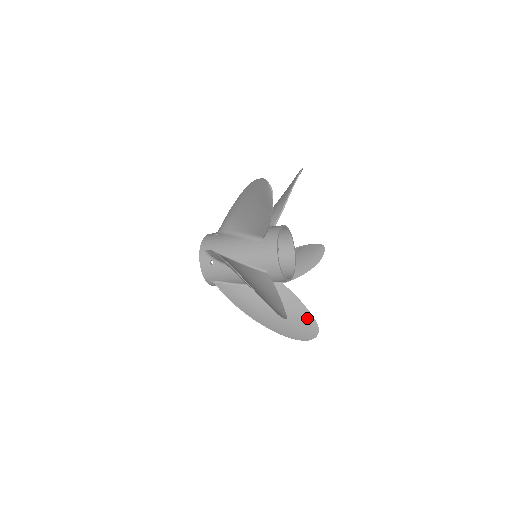
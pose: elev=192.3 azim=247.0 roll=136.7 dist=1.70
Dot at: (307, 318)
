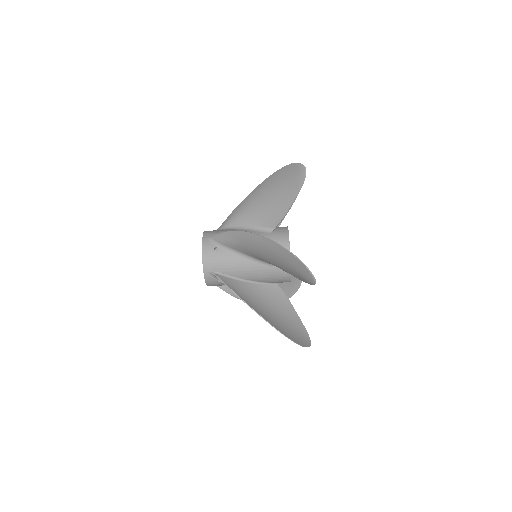
Dot at: (300, 327)
